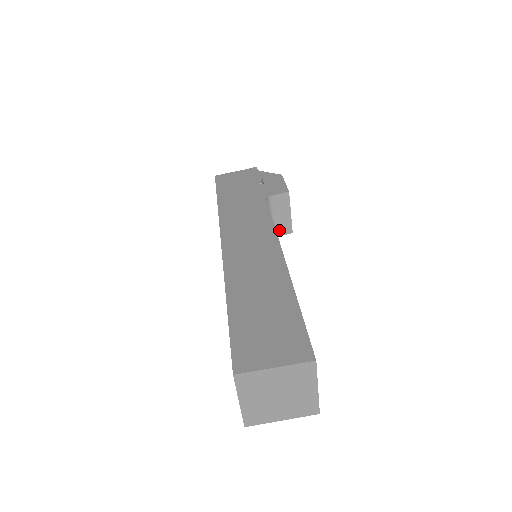
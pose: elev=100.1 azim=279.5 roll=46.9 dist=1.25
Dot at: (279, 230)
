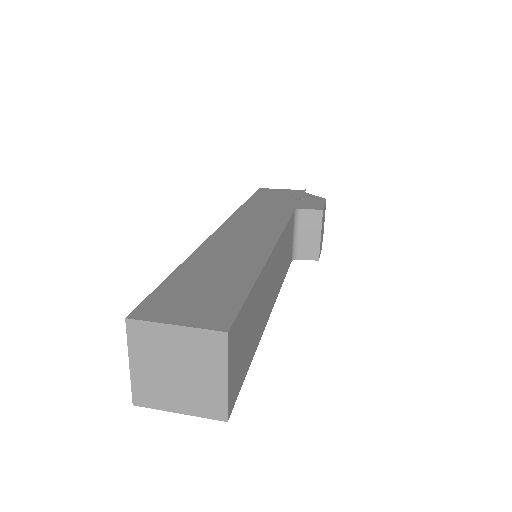
Dot at: (304, 252)
